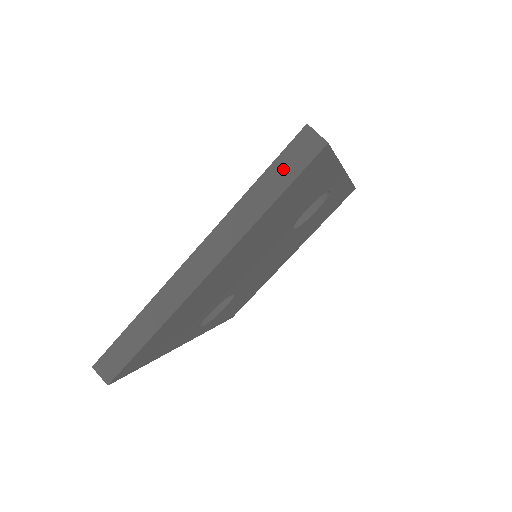
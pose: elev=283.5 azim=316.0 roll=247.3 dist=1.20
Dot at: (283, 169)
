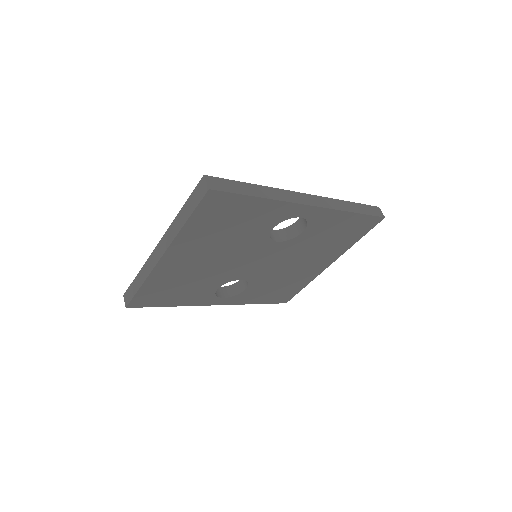
Dot at: (192, 201)
